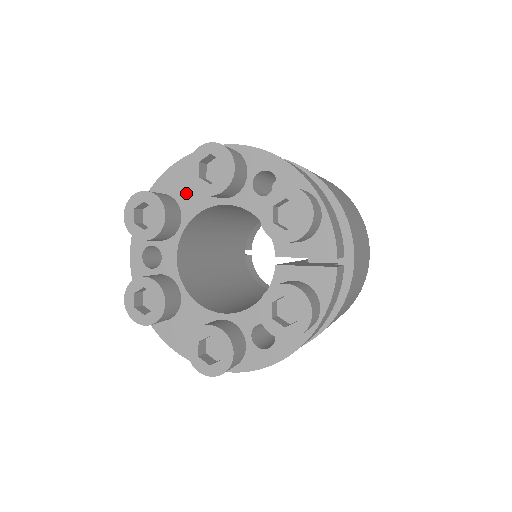
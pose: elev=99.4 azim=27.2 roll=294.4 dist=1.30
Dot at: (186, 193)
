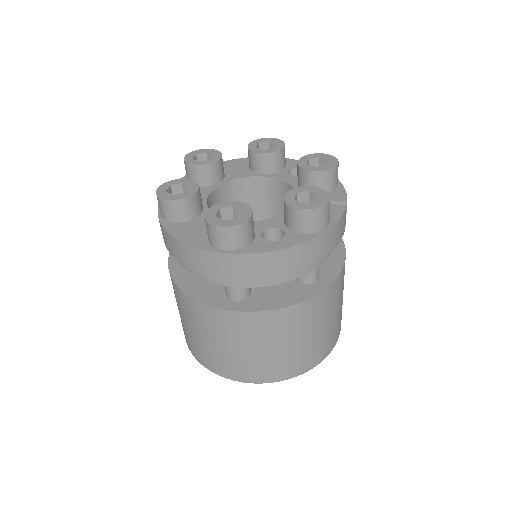
Dot at: (233, 170)
